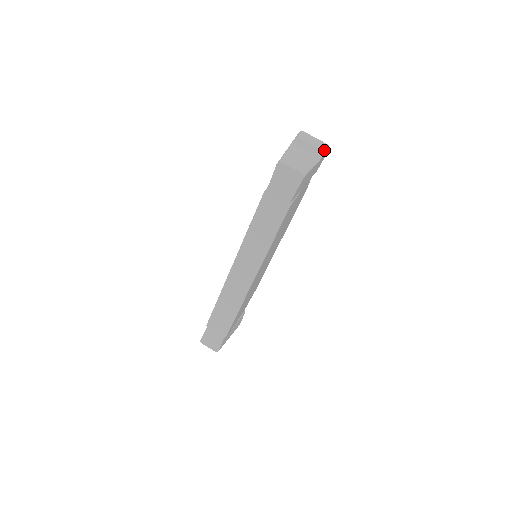
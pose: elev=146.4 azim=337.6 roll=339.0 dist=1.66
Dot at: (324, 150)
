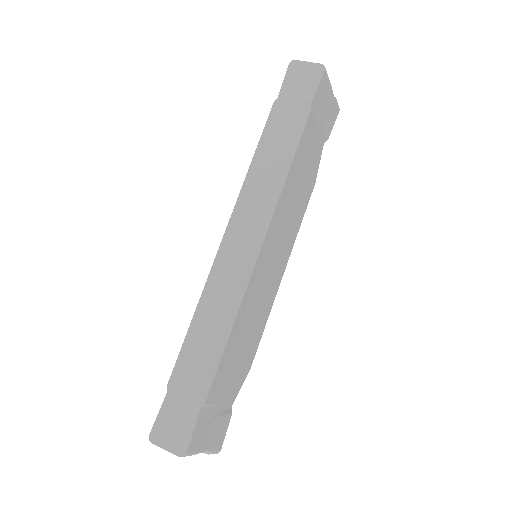
Dot at: (336, 100)
